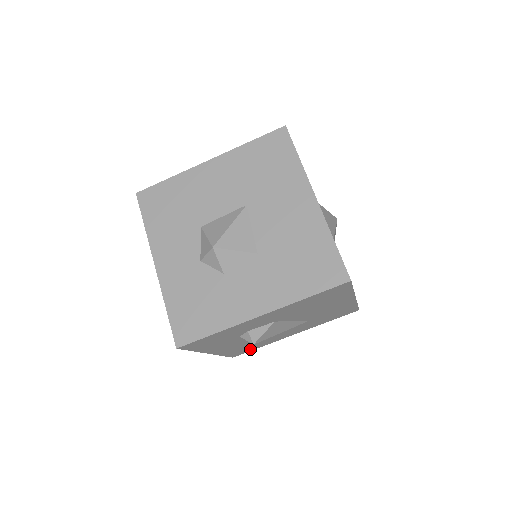
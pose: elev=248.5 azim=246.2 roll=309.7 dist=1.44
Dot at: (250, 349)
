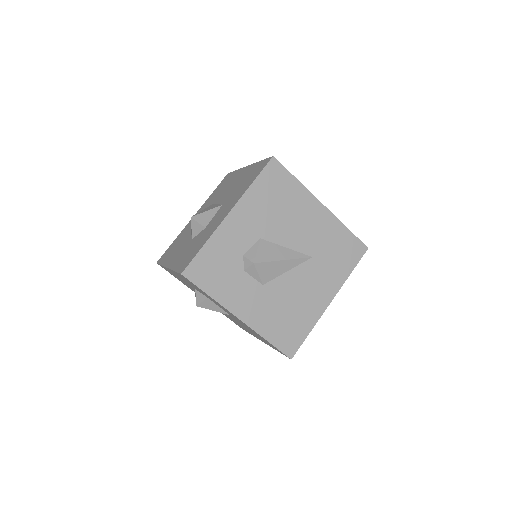
Dot at: (297, 335)
